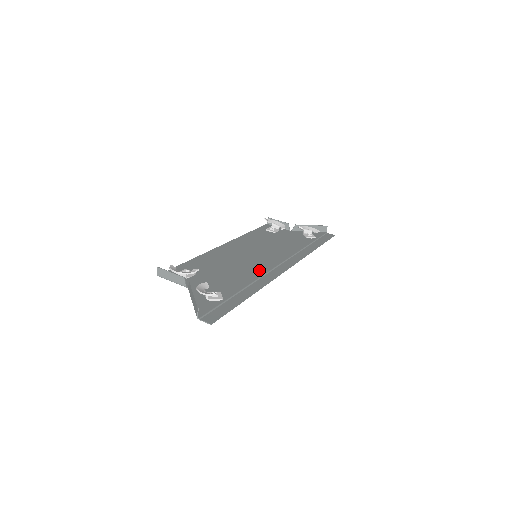
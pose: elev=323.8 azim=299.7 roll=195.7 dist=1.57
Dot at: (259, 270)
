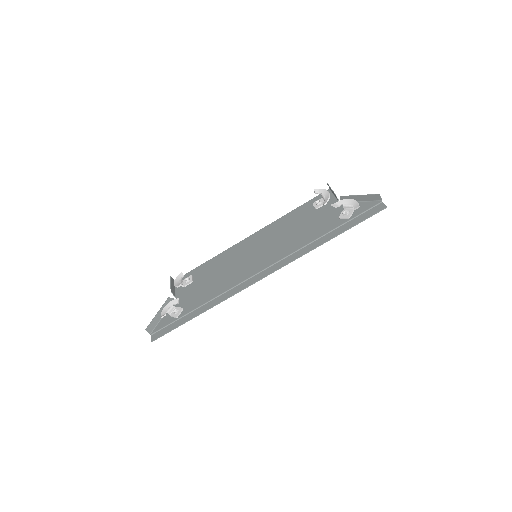
Dot at: (236, 280)
